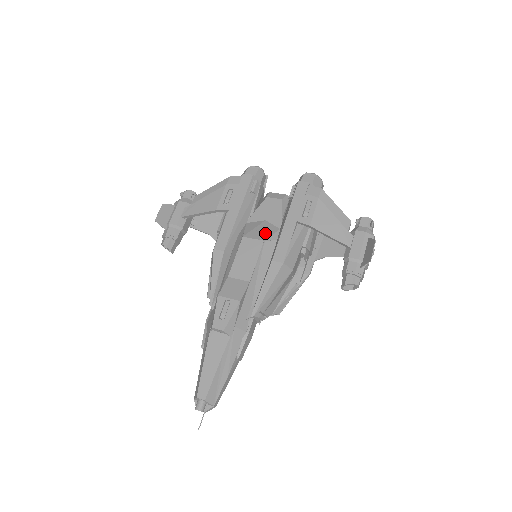
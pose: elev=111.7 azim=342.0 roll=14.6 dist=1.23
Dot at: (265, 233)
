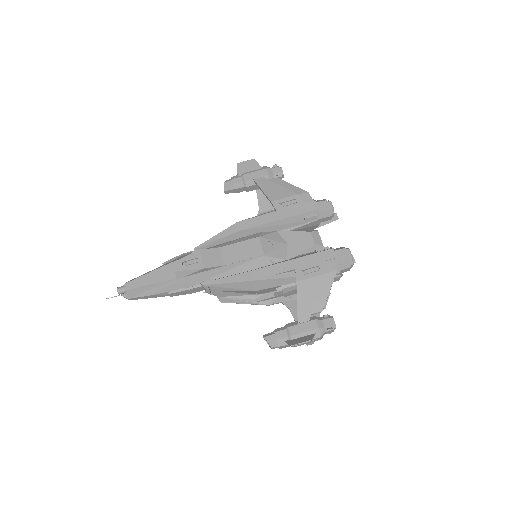
Dot at: (273, 251)
